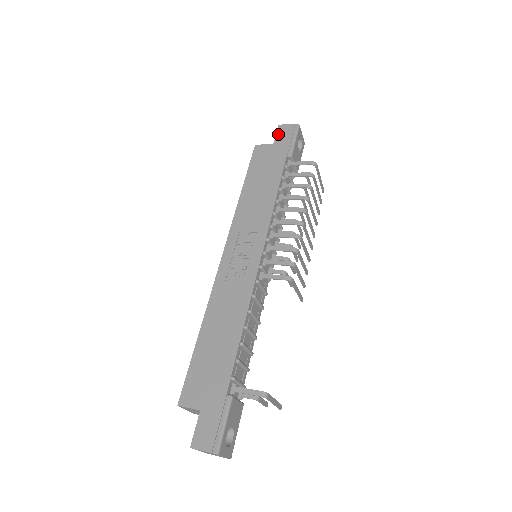
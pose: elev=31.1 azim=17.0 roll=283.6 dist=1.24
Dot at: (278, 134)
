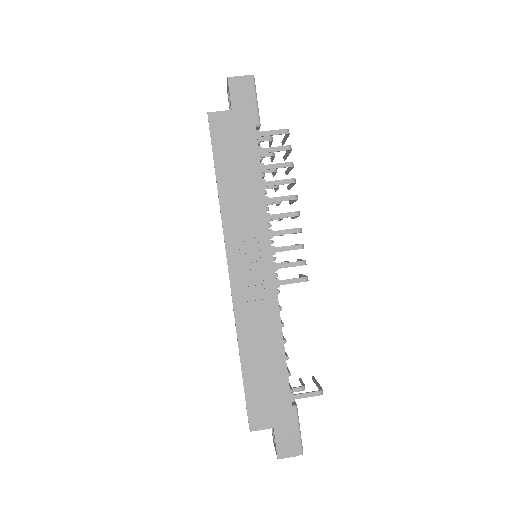
Dot at: (232, 93)
